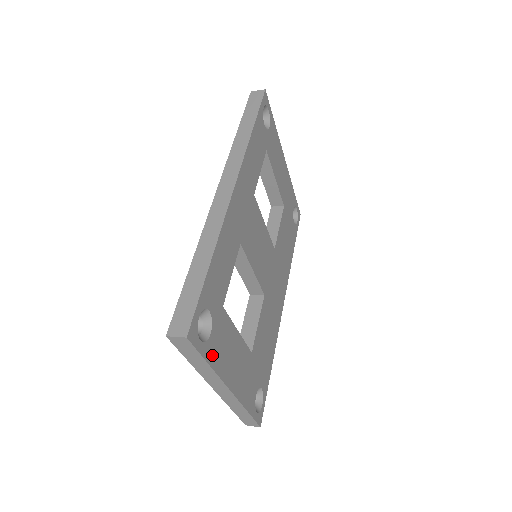
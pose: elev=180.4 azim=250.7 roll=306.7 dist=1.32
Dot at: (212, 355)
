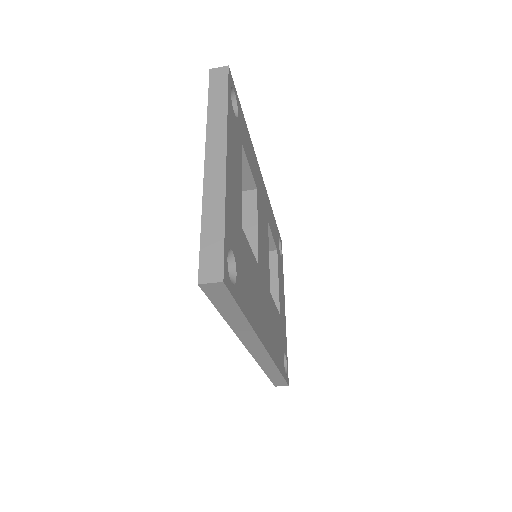
Dot at: (230, 113)
